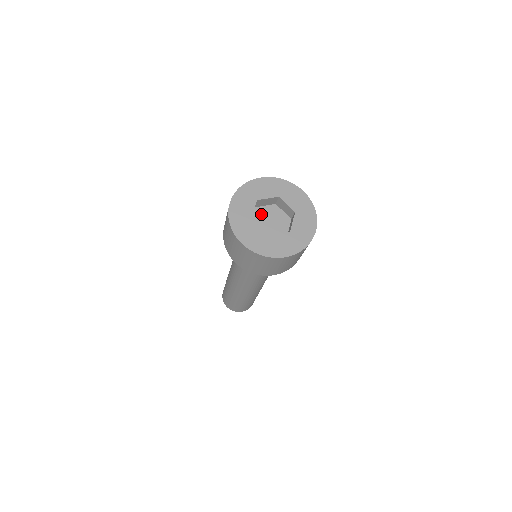
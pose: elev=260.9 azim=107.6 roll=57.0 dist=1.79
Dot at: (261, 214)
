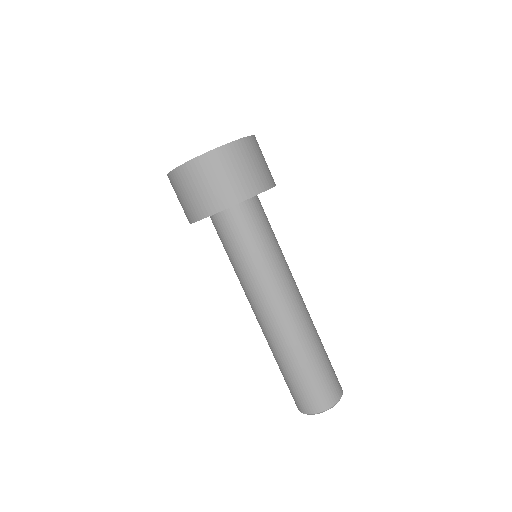
Dot at: occluded
